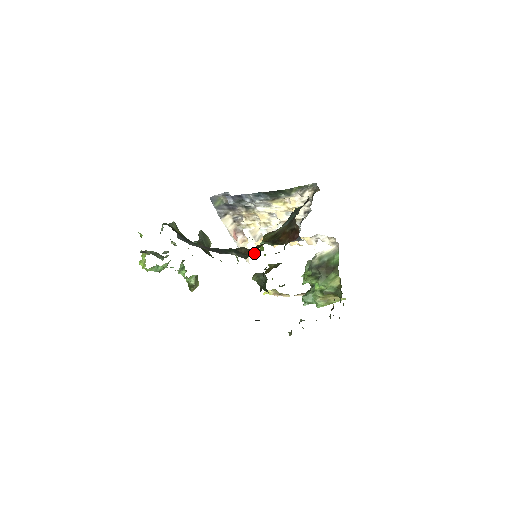
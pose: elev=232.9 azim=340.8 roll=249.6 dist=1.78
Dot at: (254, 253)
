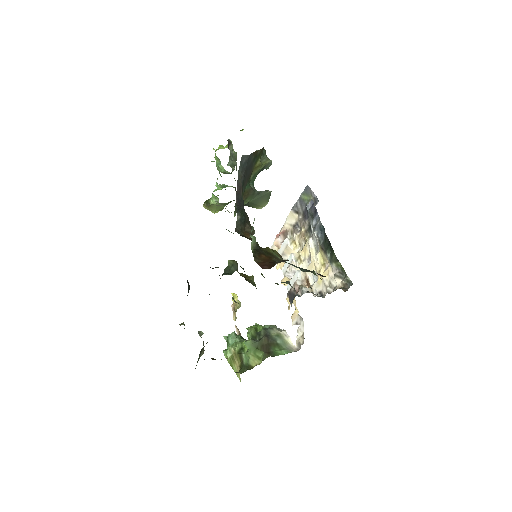
Dot at: (242, 235)
